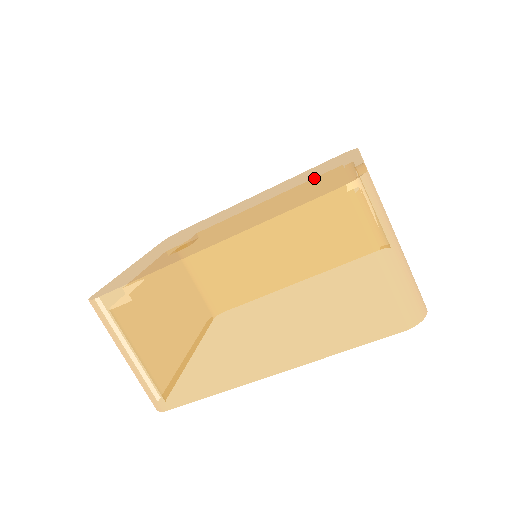
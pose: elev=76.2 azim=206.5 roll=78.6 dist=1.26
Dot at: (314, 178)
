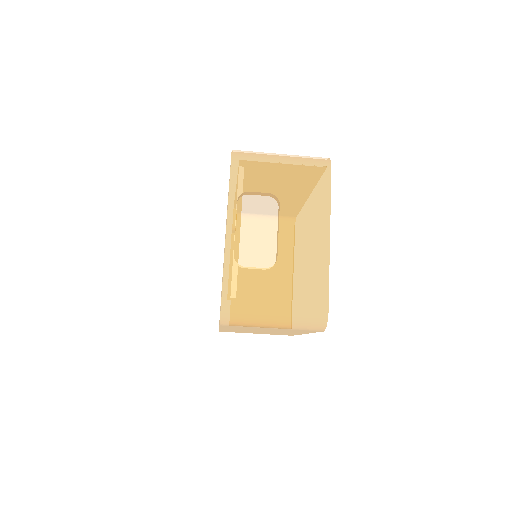
Dot at: occluded
